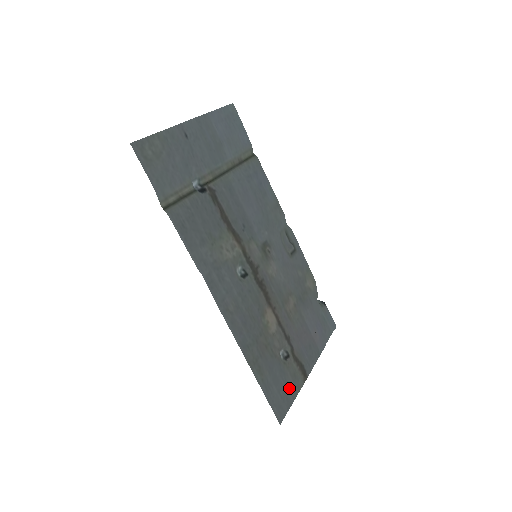
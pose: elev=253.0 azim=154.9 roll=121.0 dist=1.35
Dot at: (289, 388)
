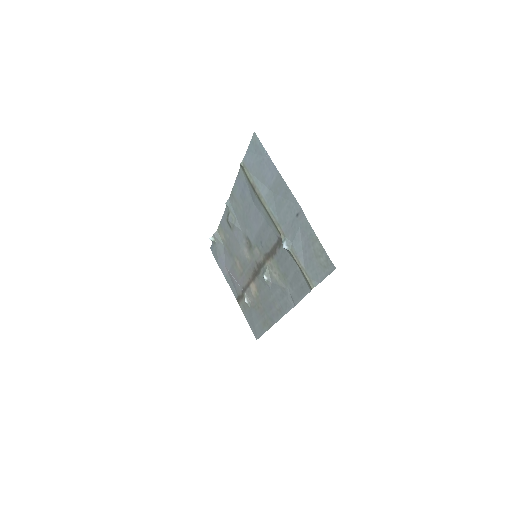
Dot at: (249, 317)
